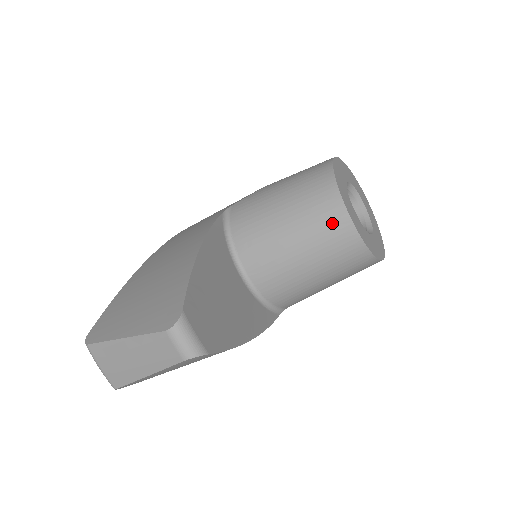
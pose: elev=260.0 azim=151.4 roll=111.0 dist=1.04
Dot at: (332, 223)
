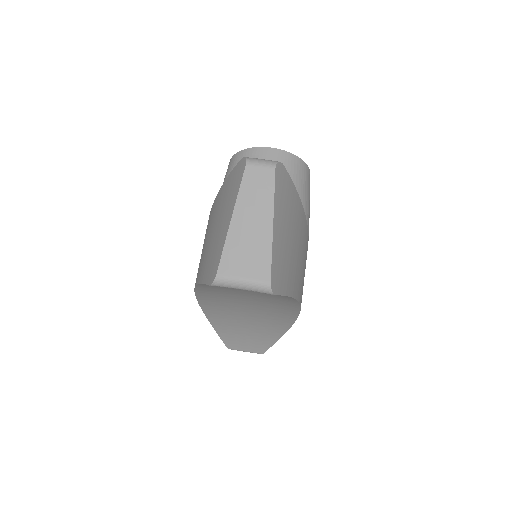
Dot at: (263, 158)
